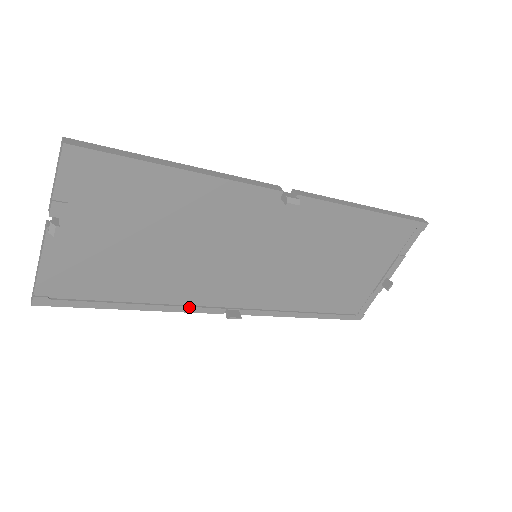
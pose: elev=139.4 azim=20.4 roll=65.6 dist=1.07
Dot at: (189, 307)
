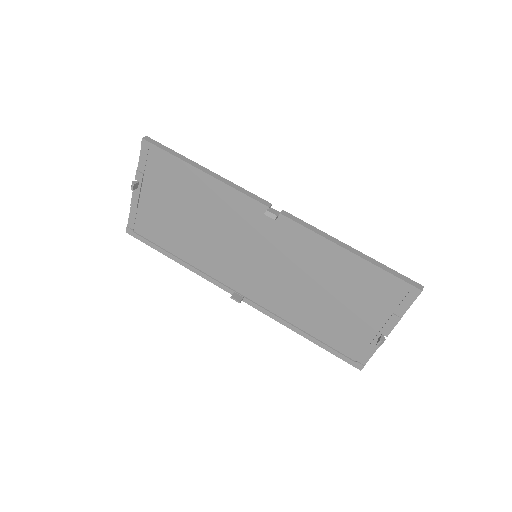
Dot at: (209, 277)
